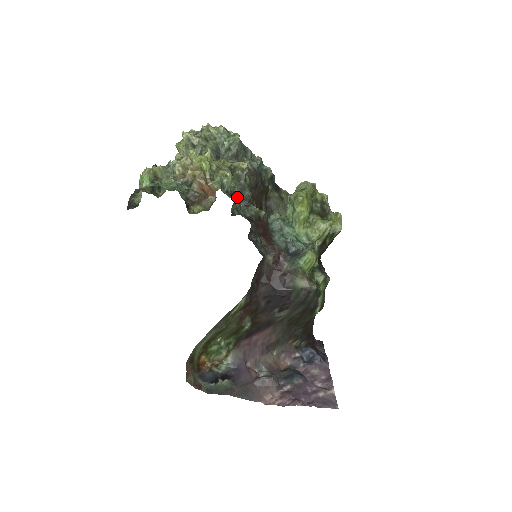
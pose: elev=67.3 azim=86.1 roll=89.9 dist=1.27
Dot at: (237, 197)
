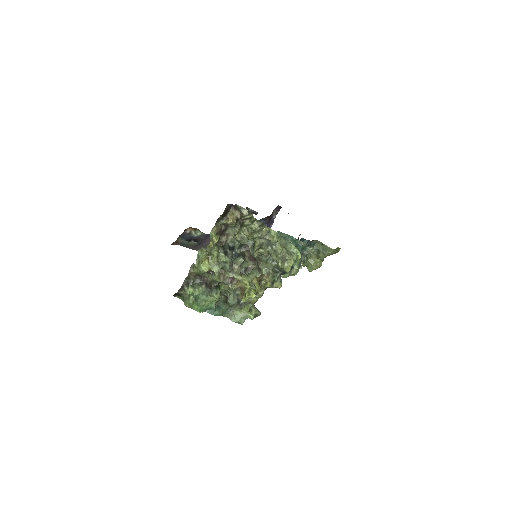
Dot at: occluded
